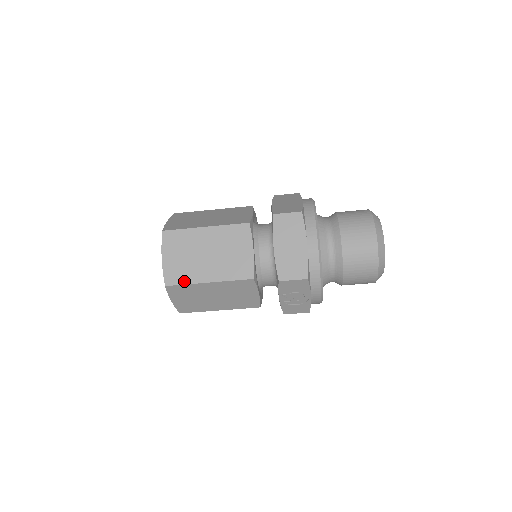
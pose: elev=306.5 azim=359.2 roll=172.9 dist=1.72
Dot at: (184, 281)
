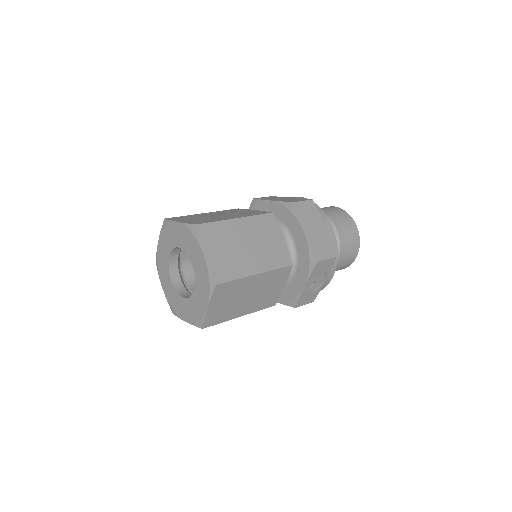
Dot at: (234, 276)
